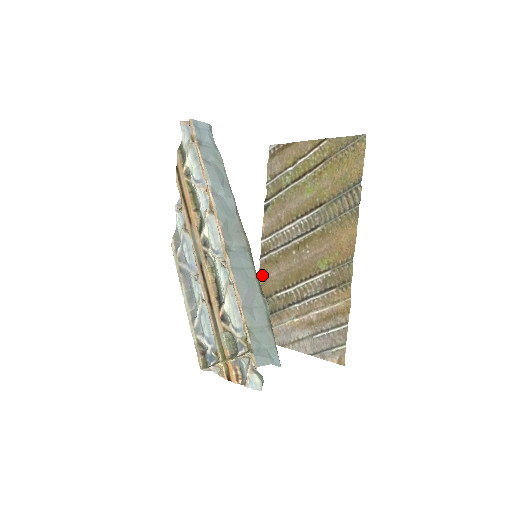
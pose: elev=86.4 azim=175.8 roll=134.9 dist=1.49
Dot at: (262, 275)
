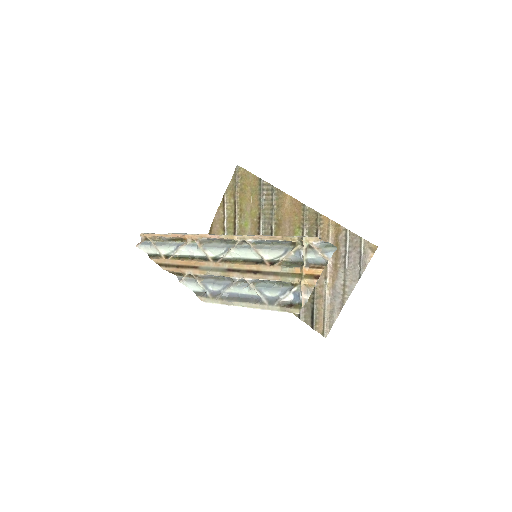
Dot at: occluded
